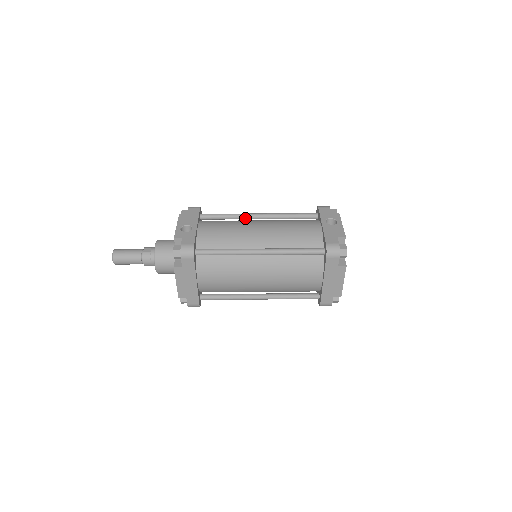
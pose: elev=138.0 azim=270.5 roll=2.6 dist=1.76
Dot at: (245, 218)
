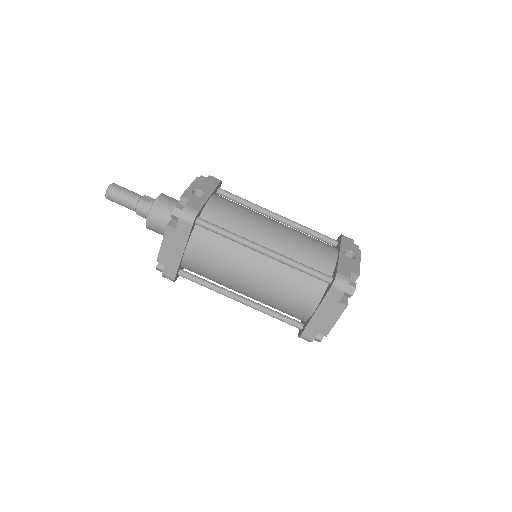
Dot at: (262, 212)
